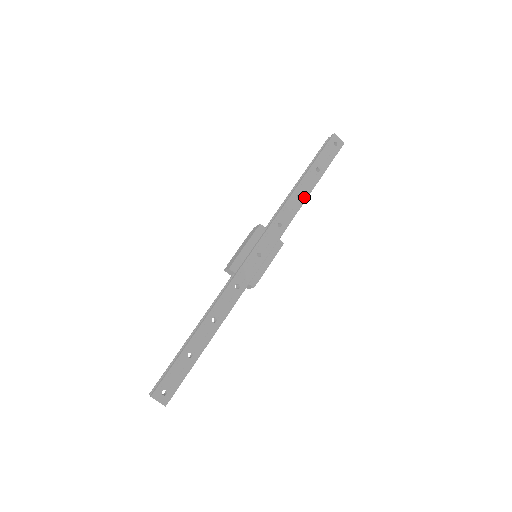
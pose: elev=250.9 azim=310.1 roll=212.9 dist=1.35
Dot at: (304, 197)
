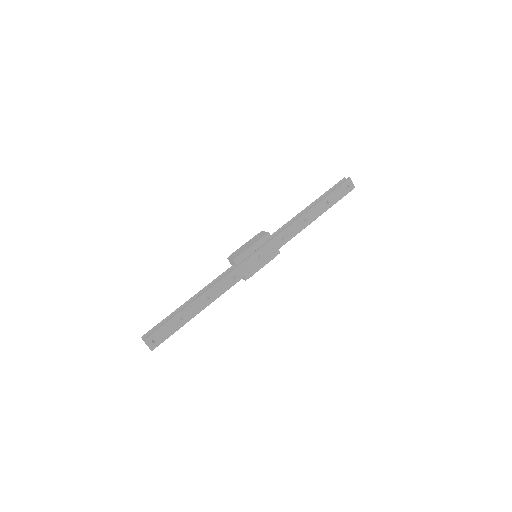
Dot at: (309, 222)
